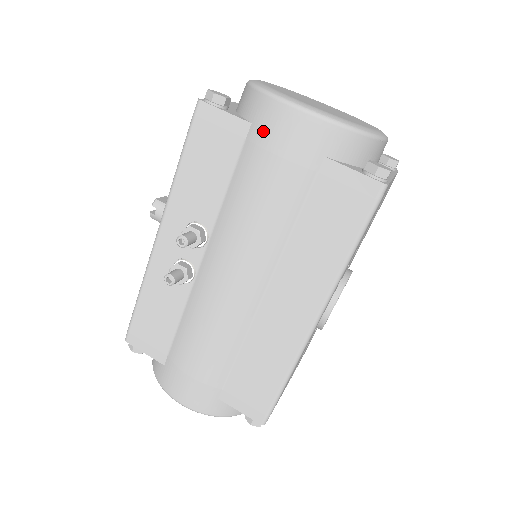
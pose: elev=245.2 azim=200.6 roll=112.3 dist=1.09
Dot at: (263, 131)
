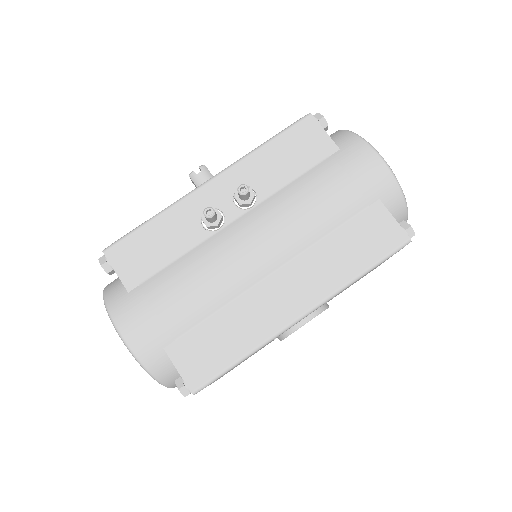
Dot at: (348, 157)
